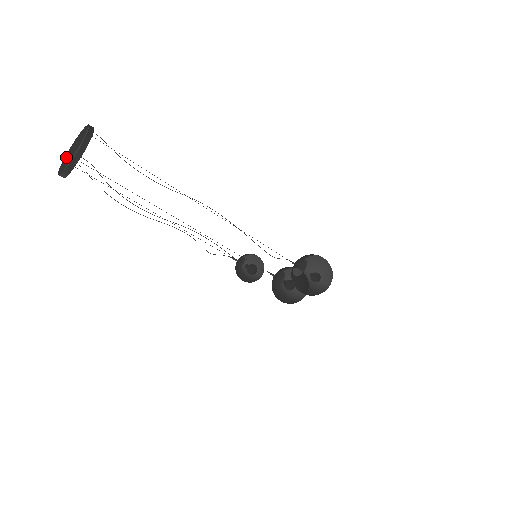
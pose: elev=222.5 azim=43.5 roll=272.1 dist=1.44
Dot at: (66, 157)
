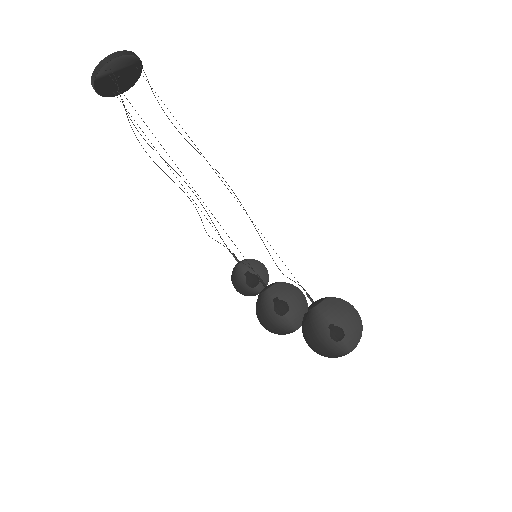
Dot at: occluded
